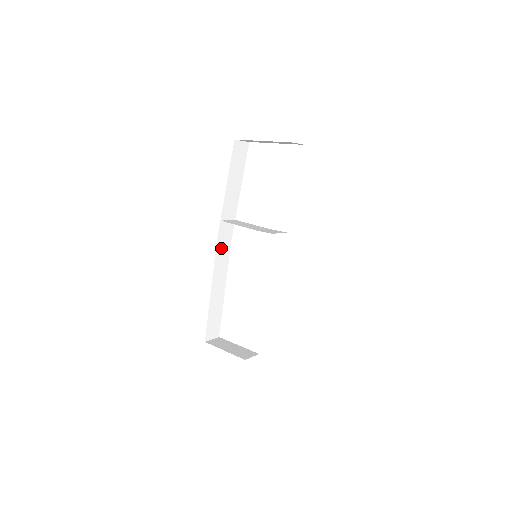
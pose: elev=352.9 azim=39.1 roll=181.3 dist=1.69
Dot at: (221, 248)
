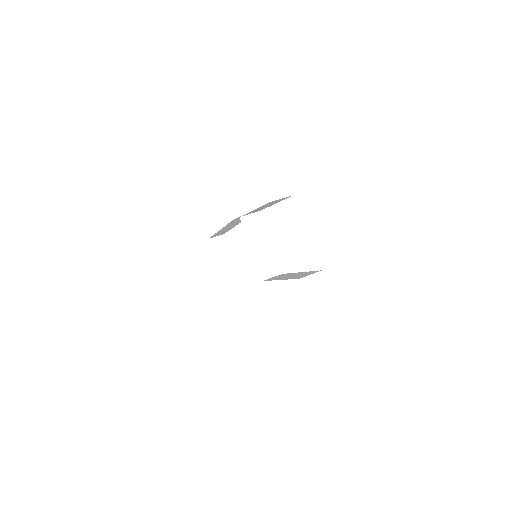
Dot at: (238, 219)
